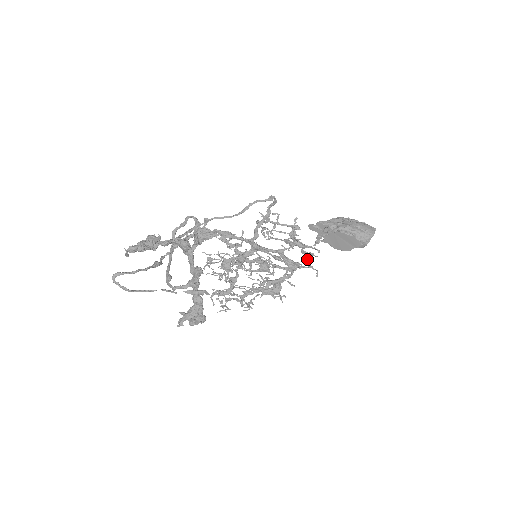
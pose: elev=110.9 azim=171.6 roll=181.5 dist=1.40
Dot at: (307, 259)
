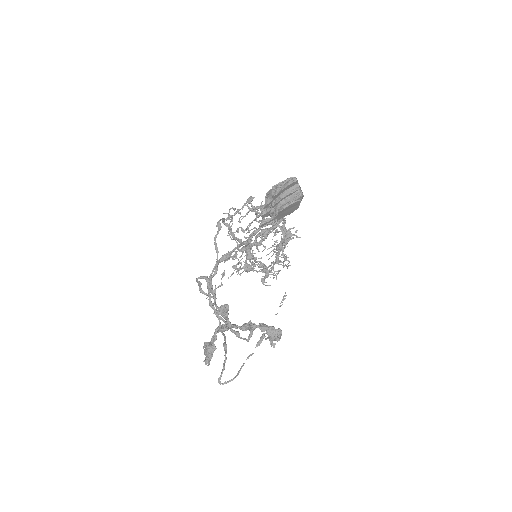
Dot at: occluded
